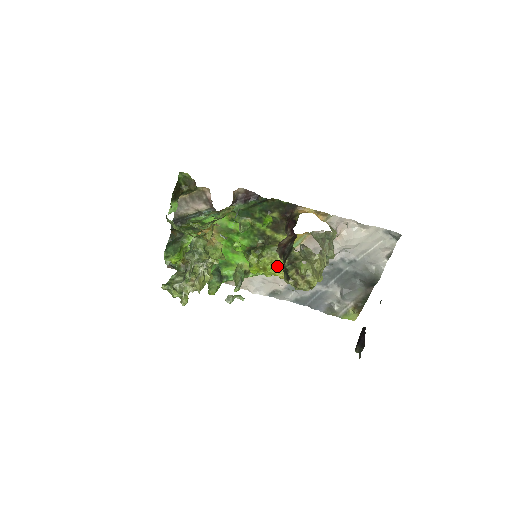
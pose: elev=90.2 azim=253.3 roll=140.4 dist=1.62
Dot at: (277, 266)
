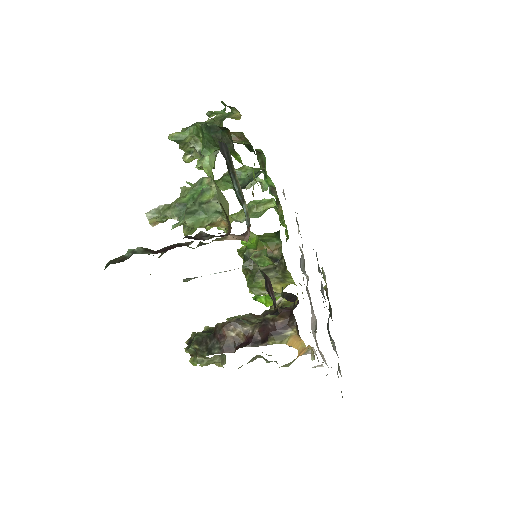
Dot at: occluded
